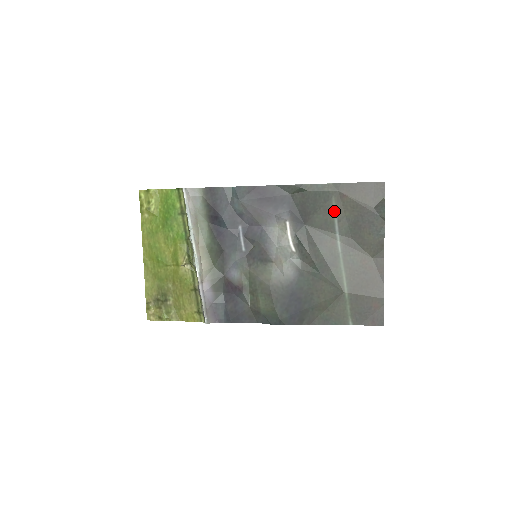
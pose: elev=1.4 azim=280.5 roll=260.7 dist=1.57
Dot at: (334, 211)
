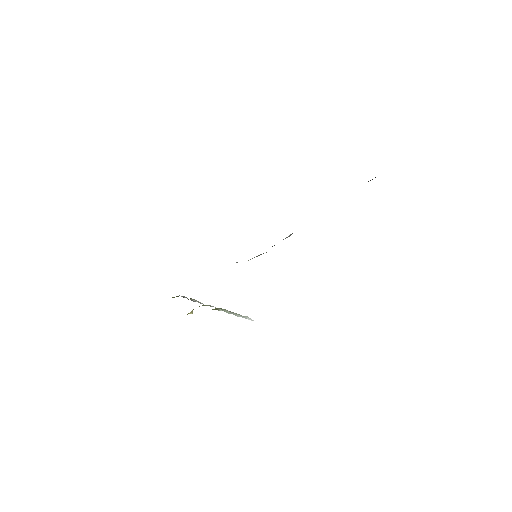
Dot at: occluded
